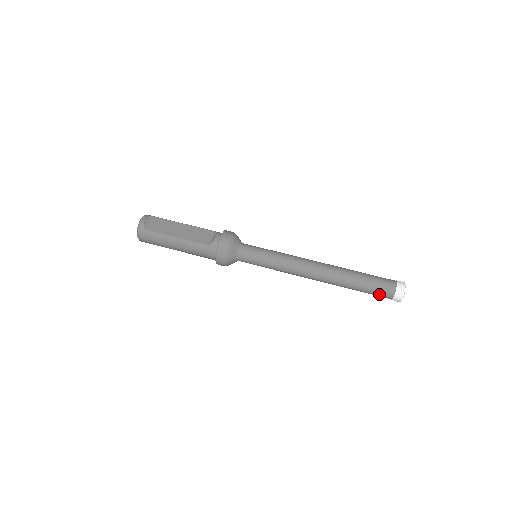
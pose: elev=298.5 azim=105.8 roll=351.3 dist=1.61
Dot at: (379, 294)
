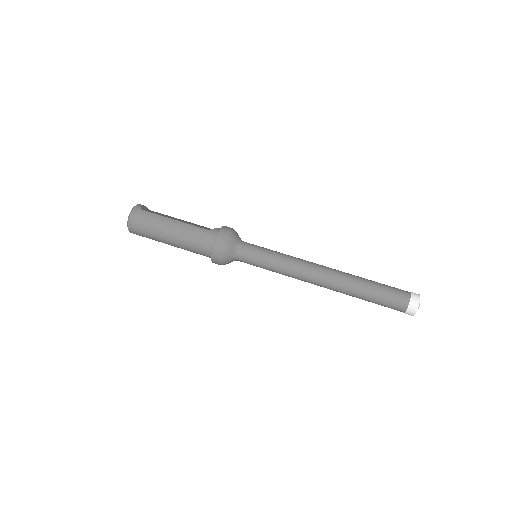
Dot at: (393, 299)
